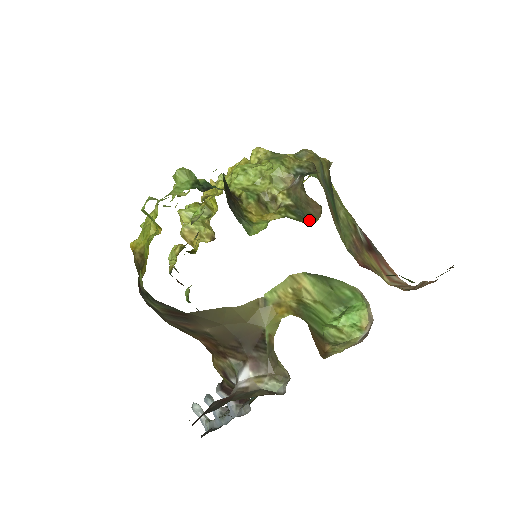
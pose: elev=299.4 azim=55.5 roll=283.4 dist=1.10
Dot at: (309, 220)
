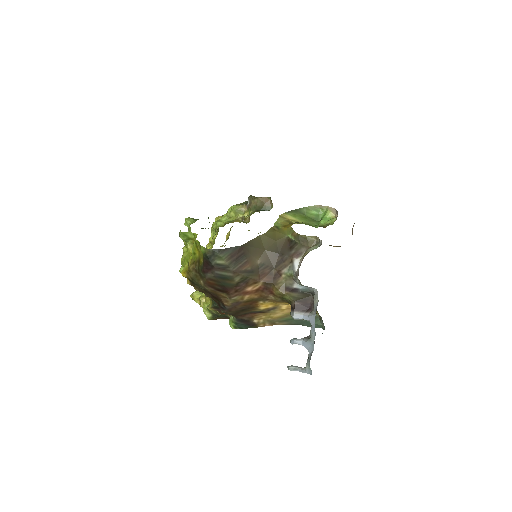
Dot at: (269, 210)
